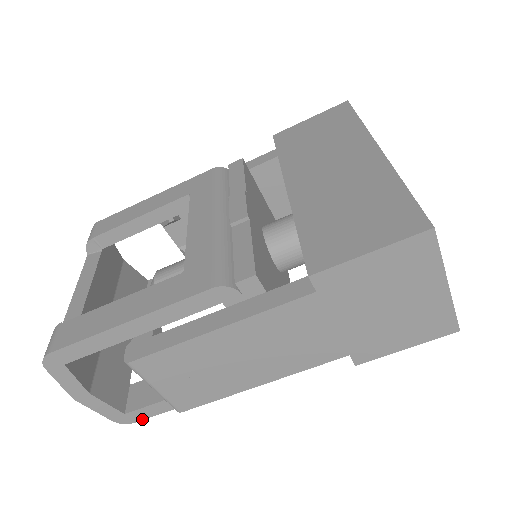
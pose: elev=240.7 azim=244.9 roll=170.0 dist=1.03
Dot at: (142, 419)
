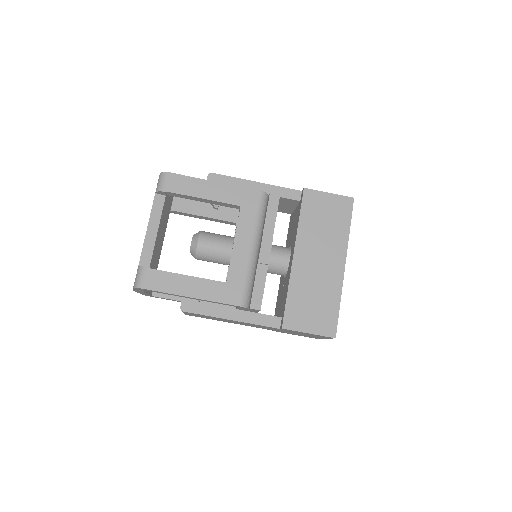
Dot at: occluded
